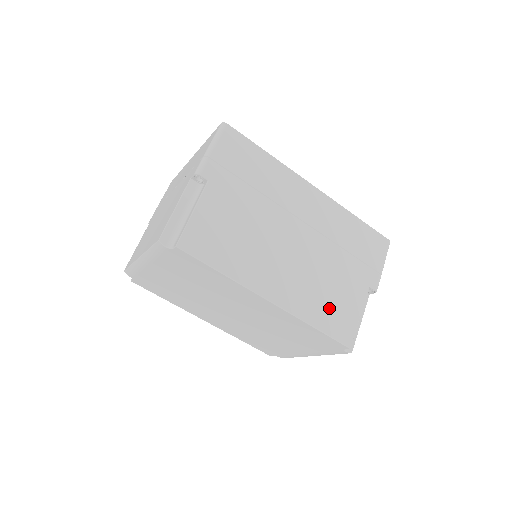
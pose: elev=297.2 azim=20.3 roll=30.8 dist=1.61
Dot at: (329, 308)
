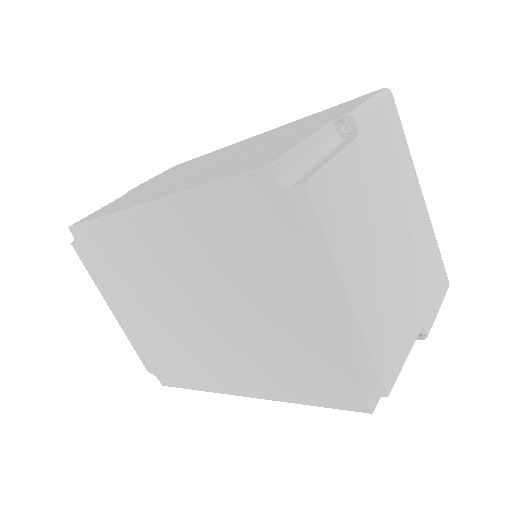
Dot at: (241, 165)
